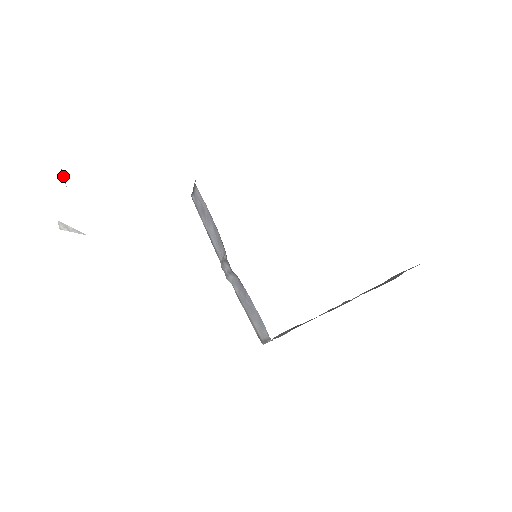
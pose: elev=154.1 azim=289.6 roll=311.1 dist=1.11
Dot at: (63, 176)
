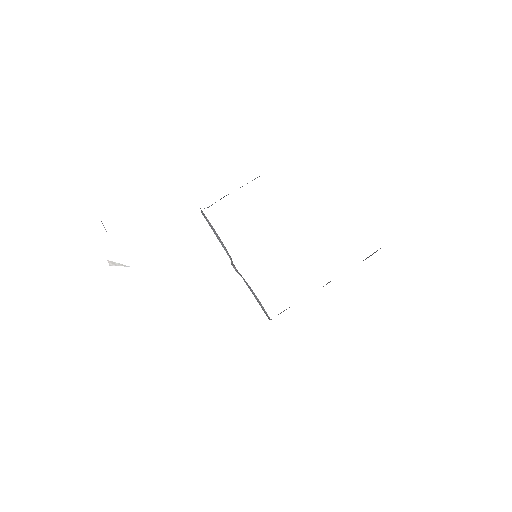
Dot at: occluded
